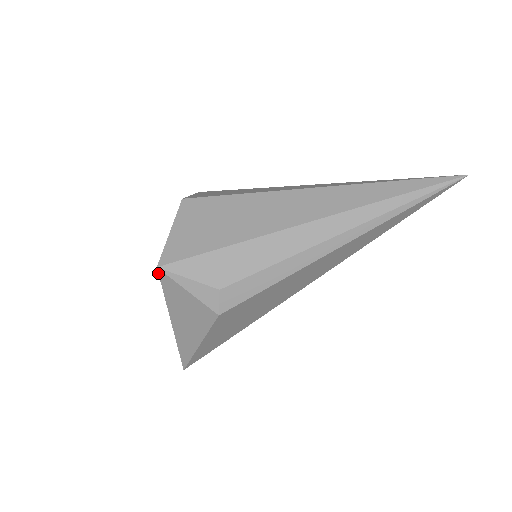
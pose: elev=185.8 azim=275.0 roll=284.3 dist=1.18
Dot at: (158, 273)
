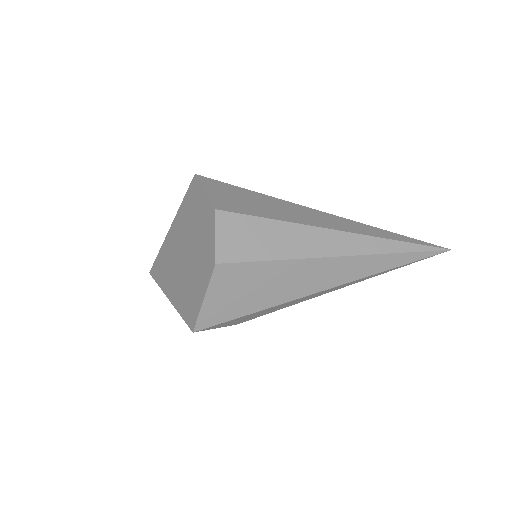
Dot at: (190, 329)
